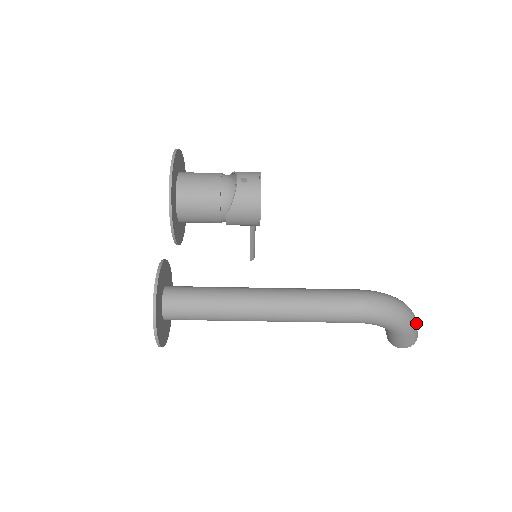
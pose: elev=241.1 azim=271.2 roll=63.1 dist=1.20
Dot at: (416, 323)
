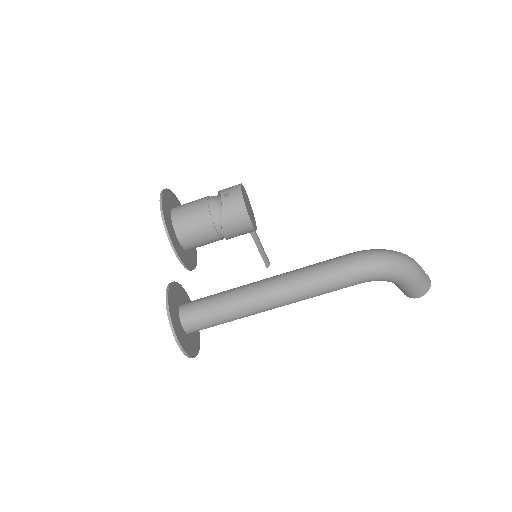
Dot at: (420, 268)
